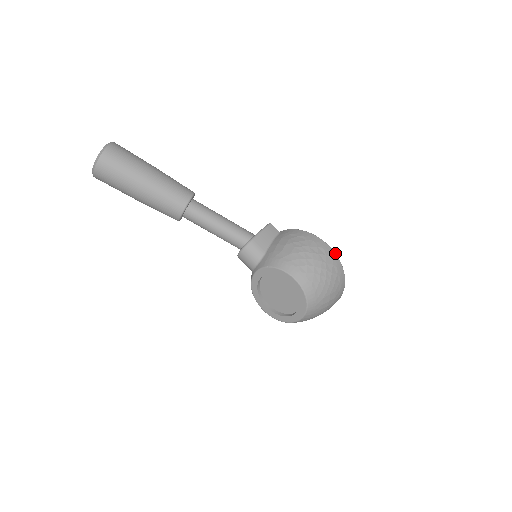
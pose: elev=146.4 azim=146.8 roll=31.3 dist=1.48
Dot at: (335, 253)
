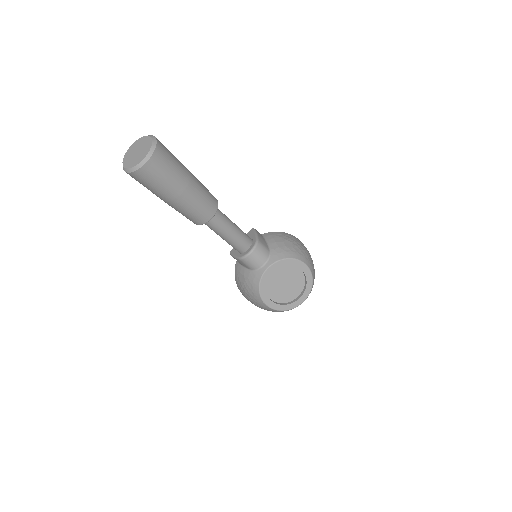
Dot at: occluded
